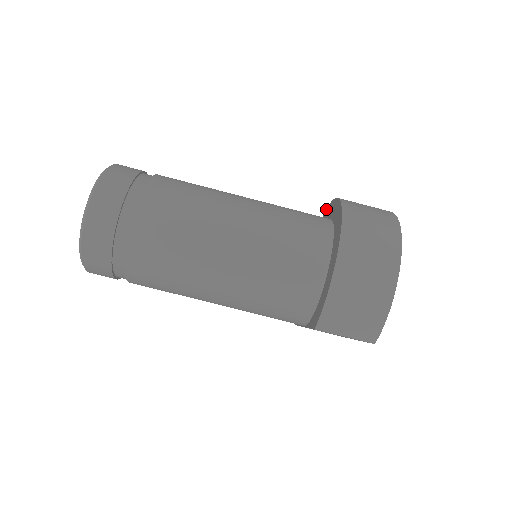
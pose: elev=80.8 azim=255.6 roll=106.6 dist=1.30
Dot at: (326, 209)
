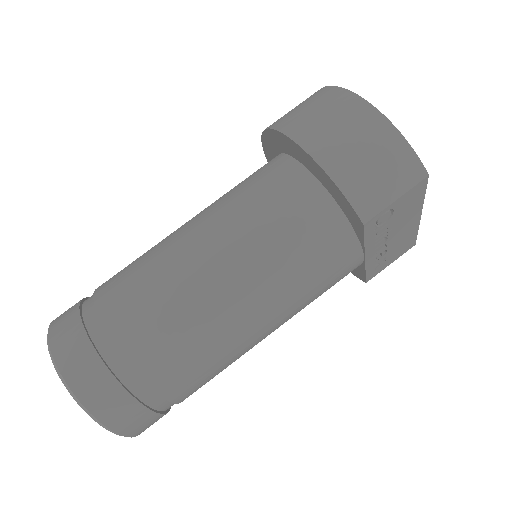
Dot at: occluded
